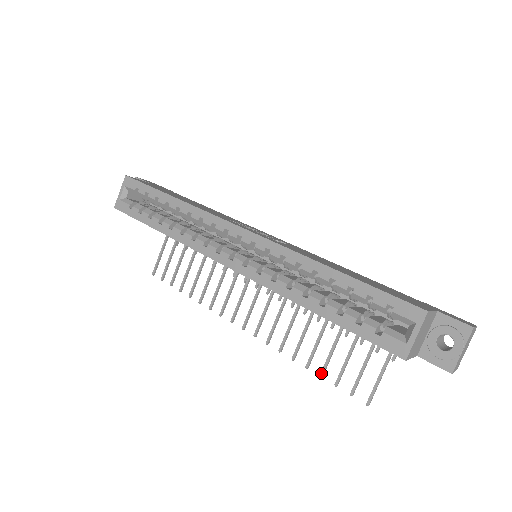
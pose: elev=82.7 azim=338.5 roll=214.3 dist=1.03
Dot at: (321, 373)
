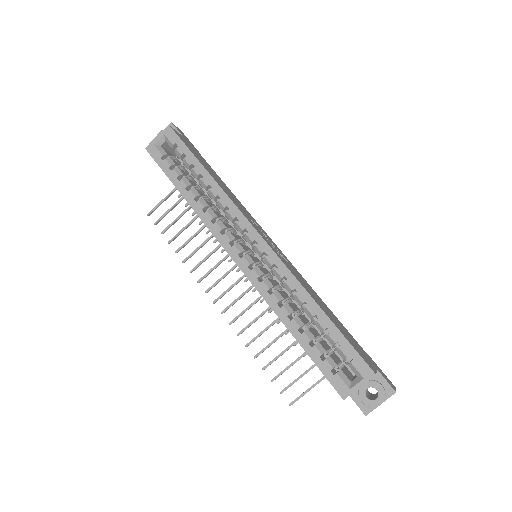
Dot at: (265, 367)
